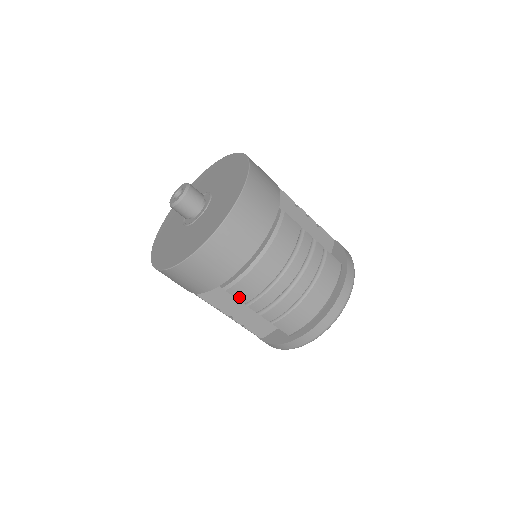
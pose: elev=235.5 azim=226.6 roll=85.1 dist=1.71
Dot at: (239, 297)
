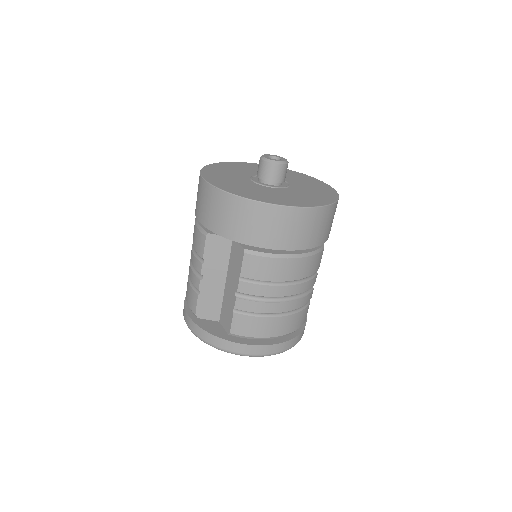
Dot at: (245, 268)
